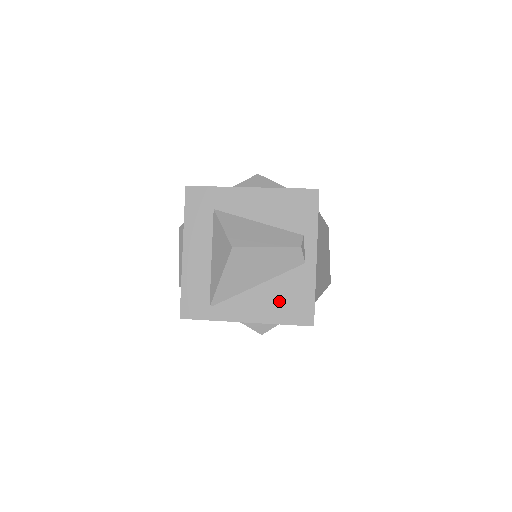
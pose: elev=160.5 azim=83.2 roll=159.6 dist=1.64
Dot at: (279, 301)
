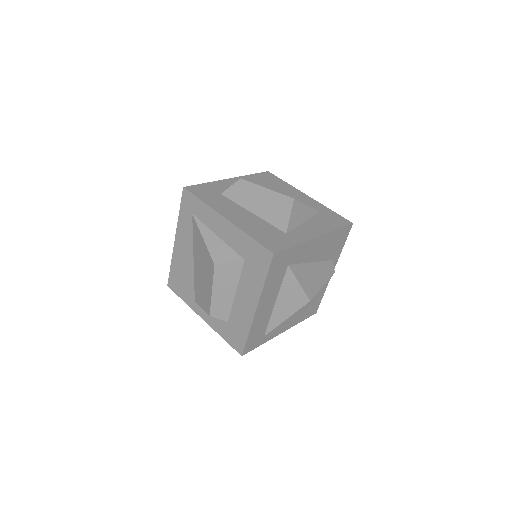
Dot at: (305, 309)
